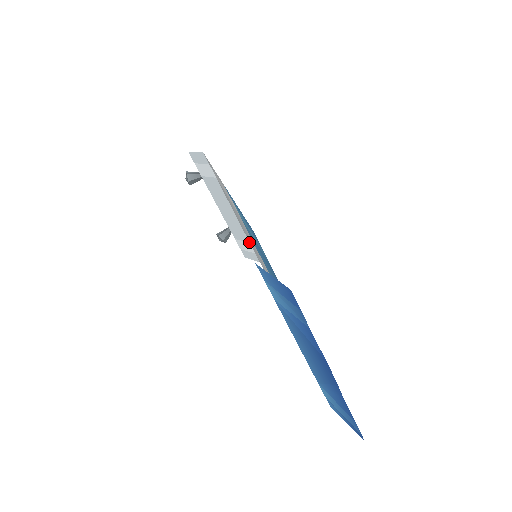
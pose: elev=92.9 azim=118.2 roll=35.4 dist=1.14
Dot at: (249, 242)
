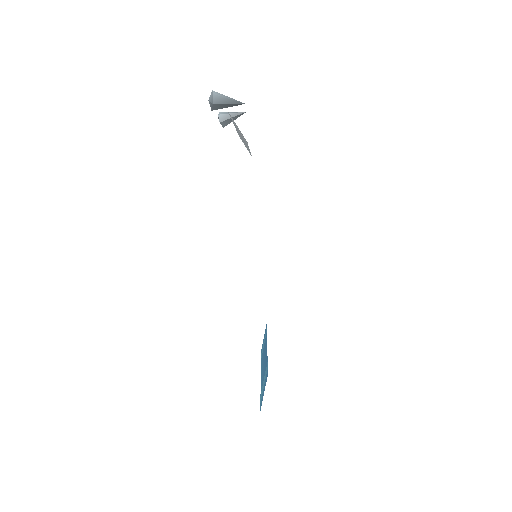
Dot at: occluded
